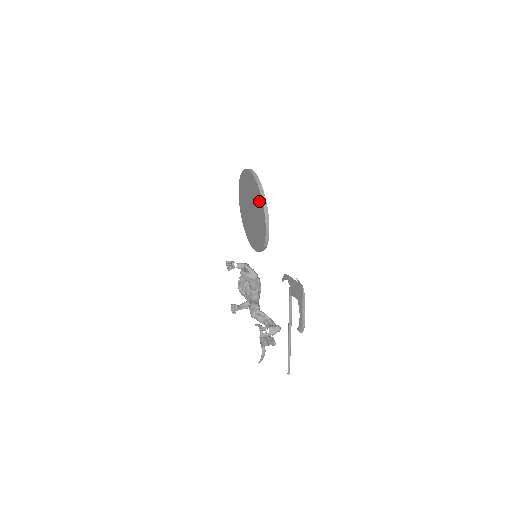
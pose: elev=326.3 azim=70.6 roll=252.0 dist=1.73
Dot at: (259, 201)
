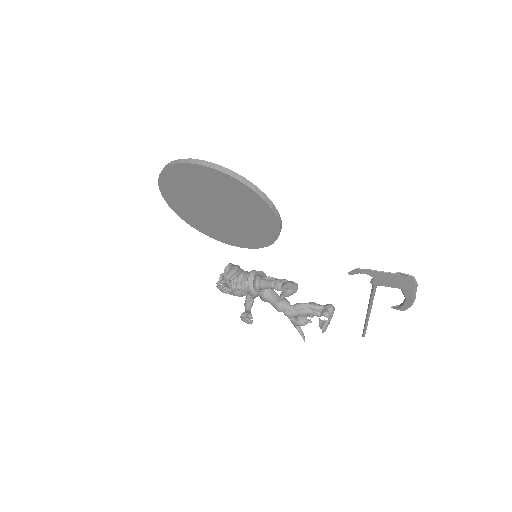
Dot at: (251, 200)
